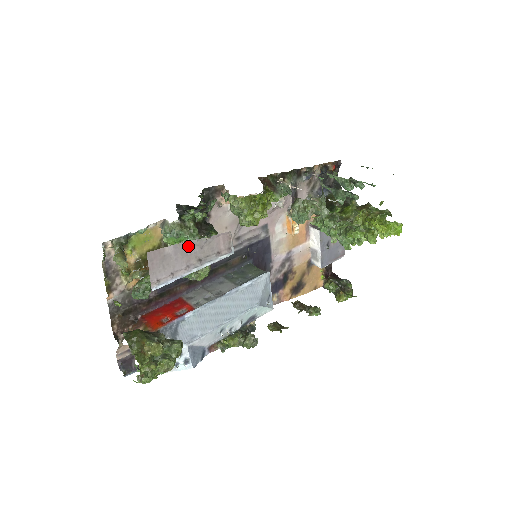
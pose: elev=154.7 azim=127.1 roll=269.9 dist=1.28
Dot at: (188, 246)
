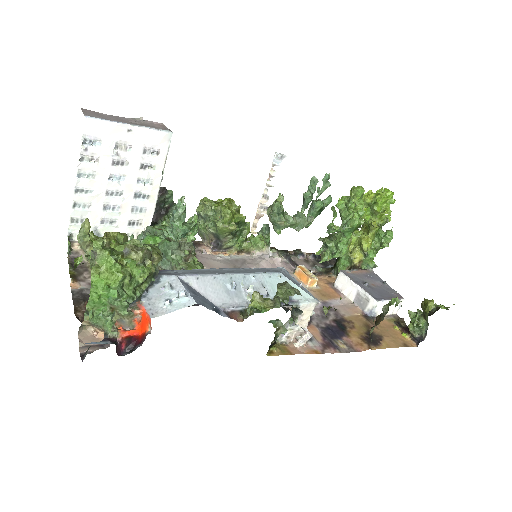
Dot at: (122, 119)
